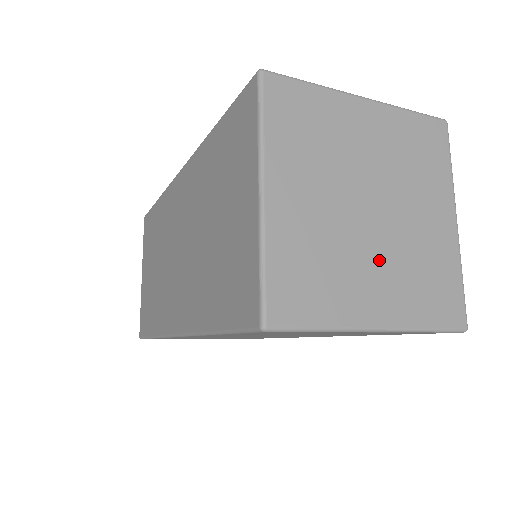
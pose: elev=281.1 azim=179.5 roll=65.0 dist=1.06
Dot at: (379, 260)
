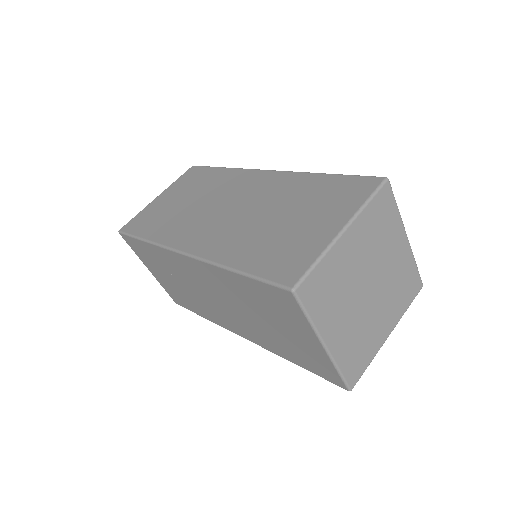
Dot at: (381, 307)
